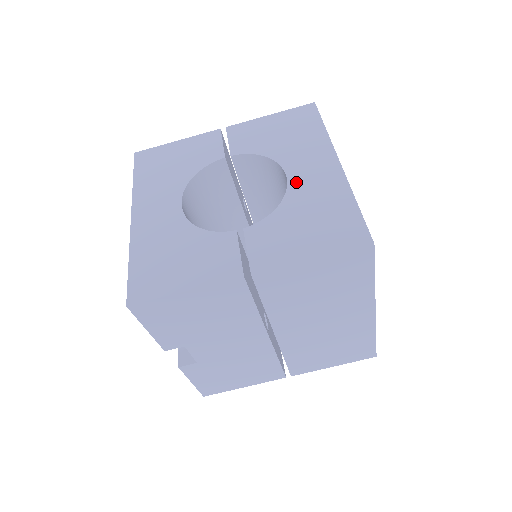
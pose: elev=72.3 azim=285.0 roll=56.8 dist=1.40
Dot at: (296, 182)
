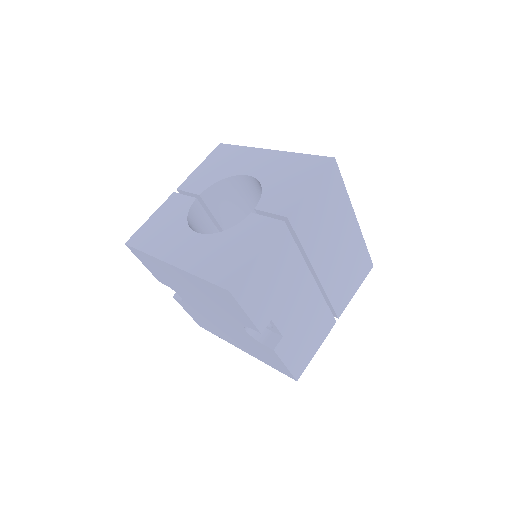
Dot at: (258, 173)
